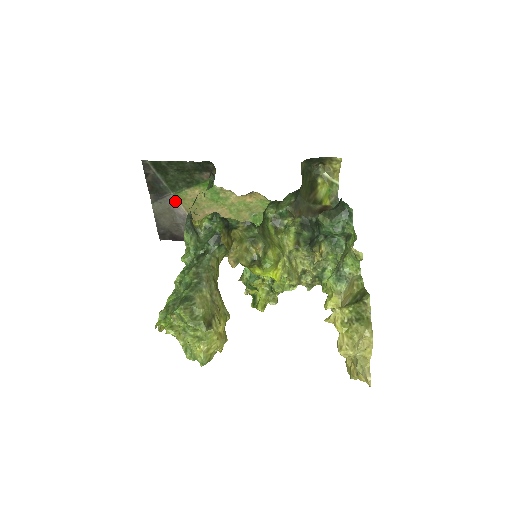
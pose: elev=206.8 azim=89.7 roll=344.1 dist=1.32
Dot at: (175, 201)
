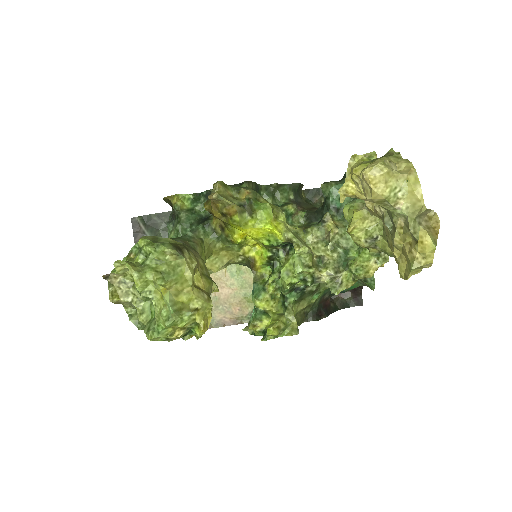
Dot at: occluded
